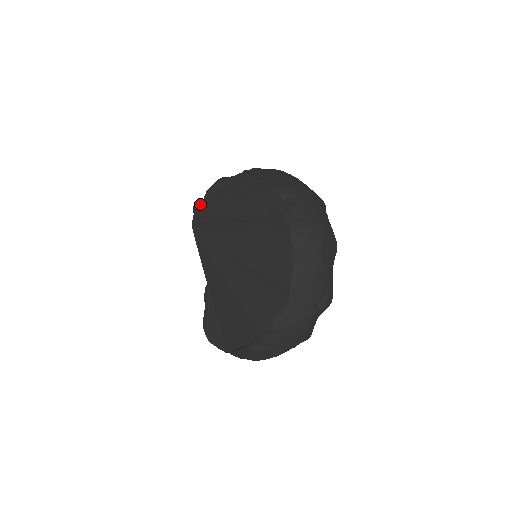
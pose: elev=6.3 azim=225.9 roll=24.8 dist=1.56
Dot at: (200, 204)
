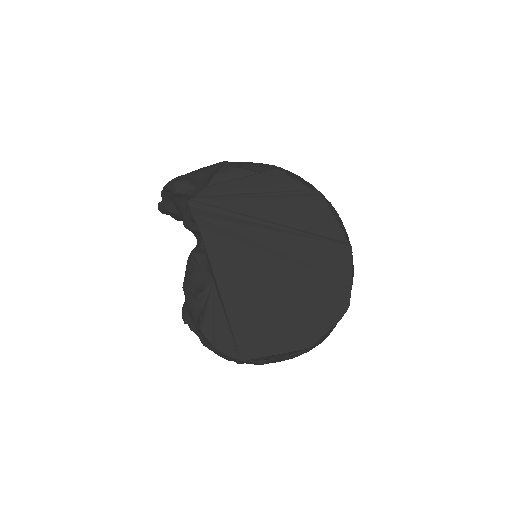
Dot at: (206, 188)
